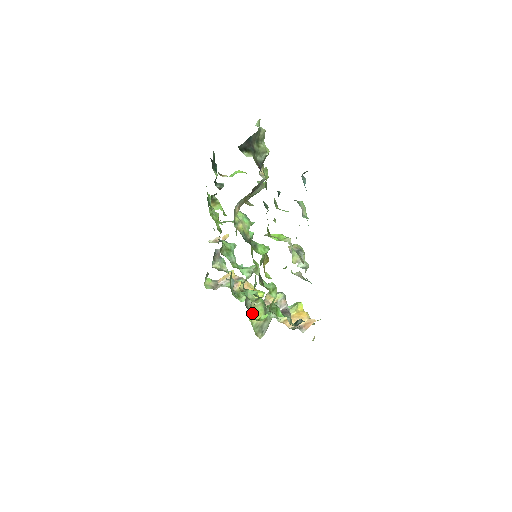
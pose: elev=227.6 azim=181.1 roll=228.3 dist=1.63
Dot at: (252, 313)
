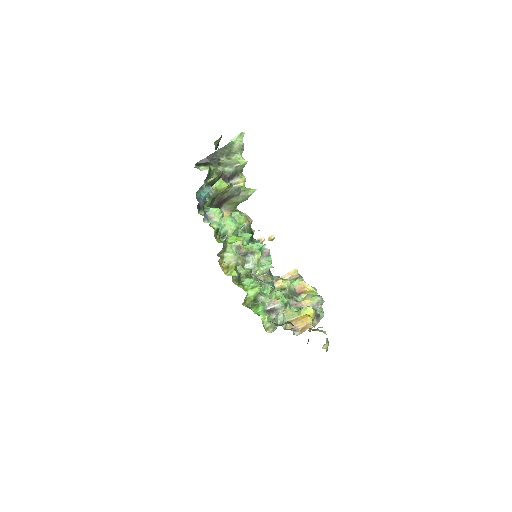
Dot at: occluded
